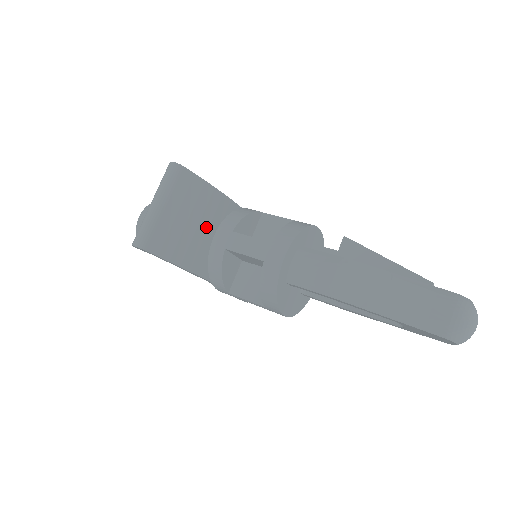
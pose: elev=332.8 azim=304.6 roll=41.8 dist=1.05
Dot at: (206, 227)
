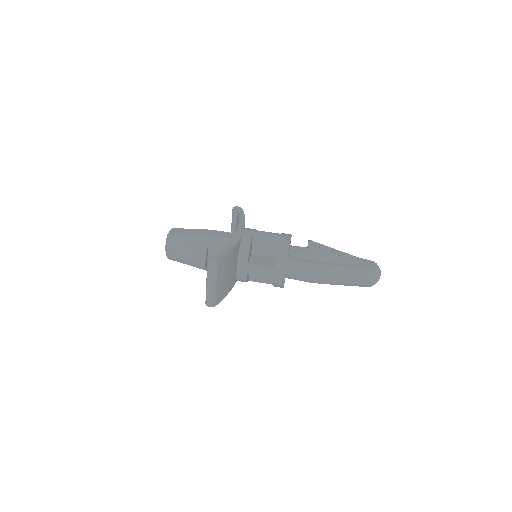
Dot at: (232, 268)
